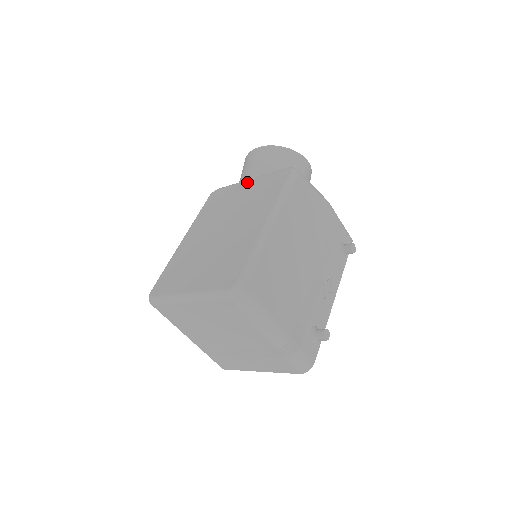
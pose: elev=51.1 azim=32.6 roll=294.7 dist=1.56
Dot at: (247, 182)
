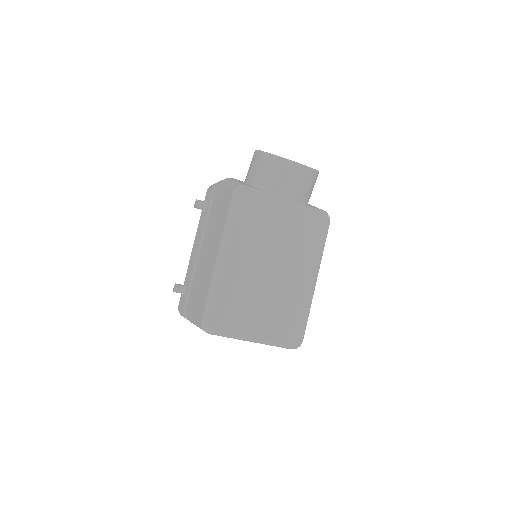
Dot at: (285, 205)
